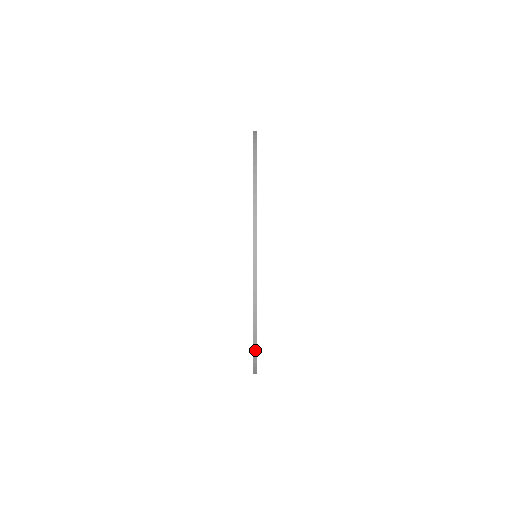
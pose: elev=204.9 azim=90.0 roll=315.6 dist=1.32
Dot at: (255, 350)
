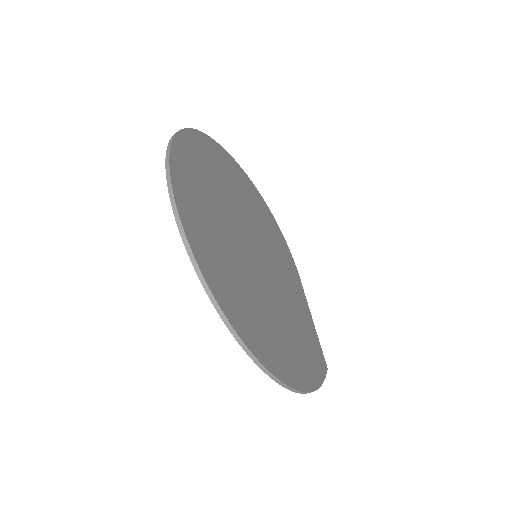
Dot at: (214, 302)
